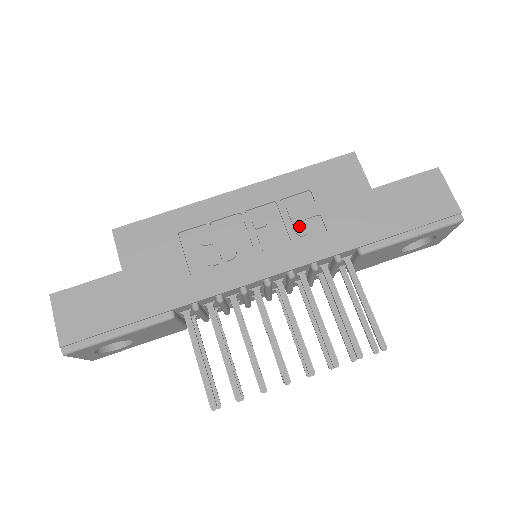
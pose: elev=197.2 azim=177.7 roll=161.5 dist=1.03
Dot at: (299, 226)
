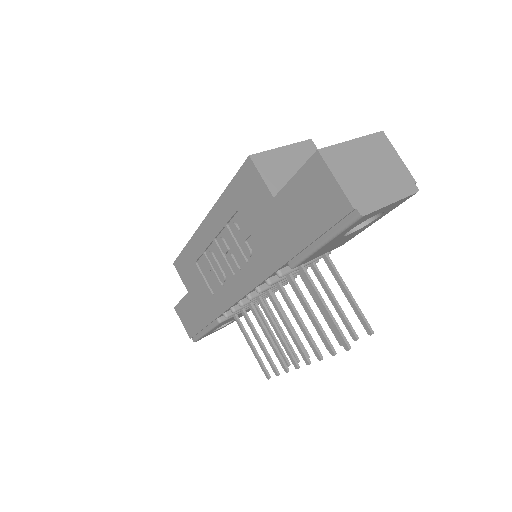
Dot at: (244, 248)
